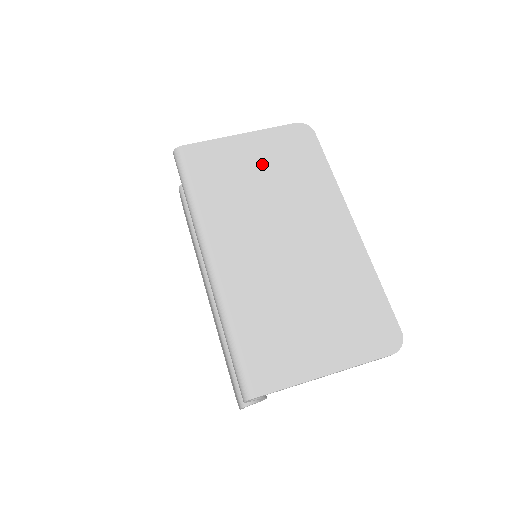
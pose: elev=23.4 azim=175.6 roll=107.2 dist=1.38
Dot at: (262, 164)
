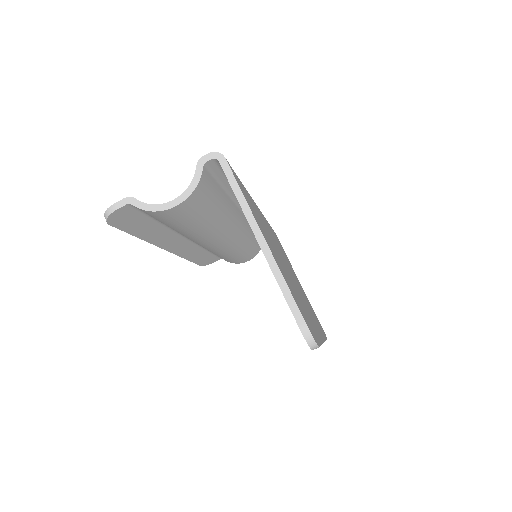
Dot at: occluded
